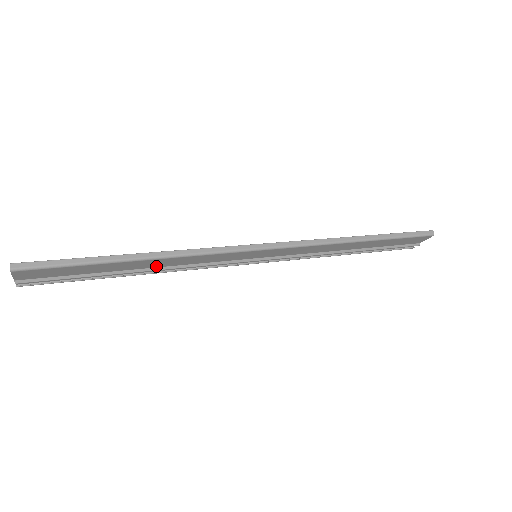
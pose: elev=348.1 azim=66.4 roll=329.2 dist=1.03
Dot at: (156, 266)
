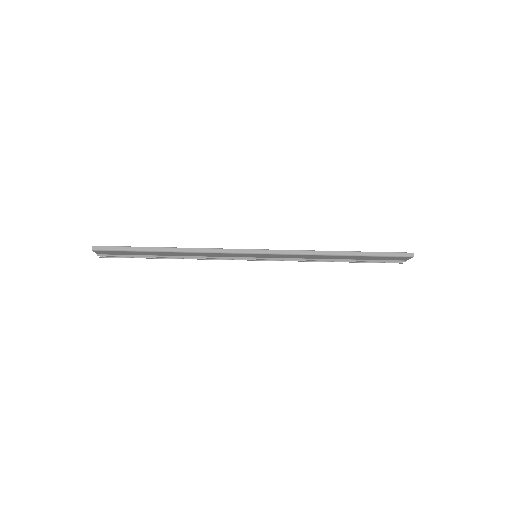
Dot at: (183, 255)
